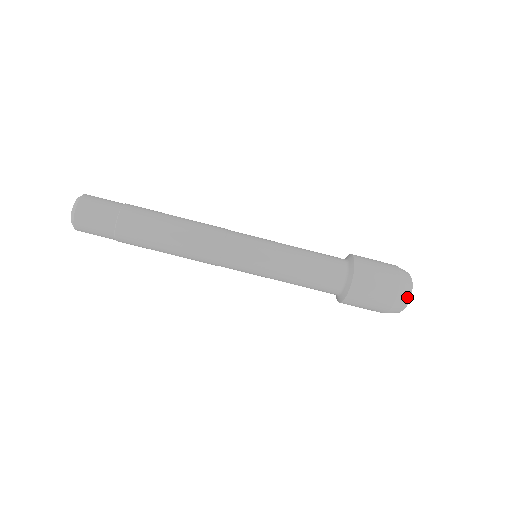
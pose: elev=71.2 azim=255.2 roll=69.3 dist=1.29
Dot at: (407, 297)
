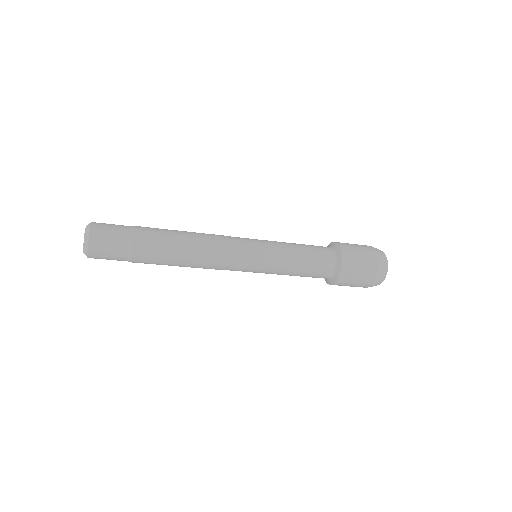
Dot at: (383, 278)
